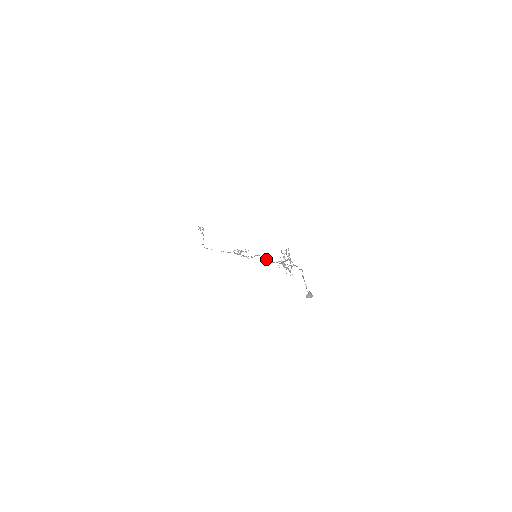
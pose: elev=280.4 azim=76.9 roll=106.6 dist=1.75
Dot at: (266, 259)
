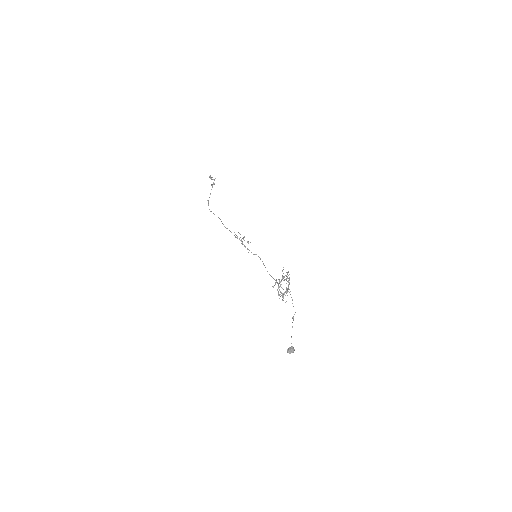
Dot at: occluded
